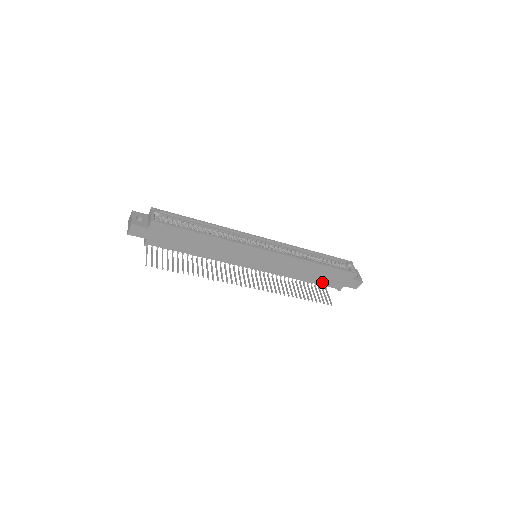
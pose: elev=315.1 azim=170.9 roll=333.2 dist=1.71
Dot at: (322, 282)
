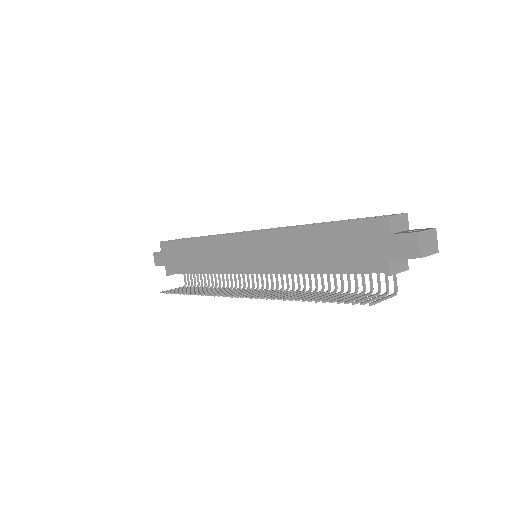
Dot at: (344, 263)
